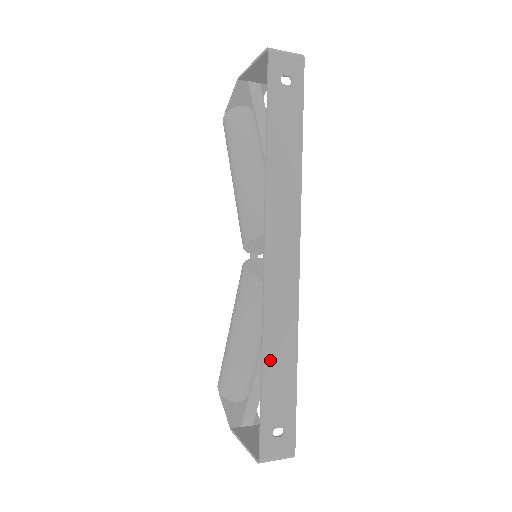
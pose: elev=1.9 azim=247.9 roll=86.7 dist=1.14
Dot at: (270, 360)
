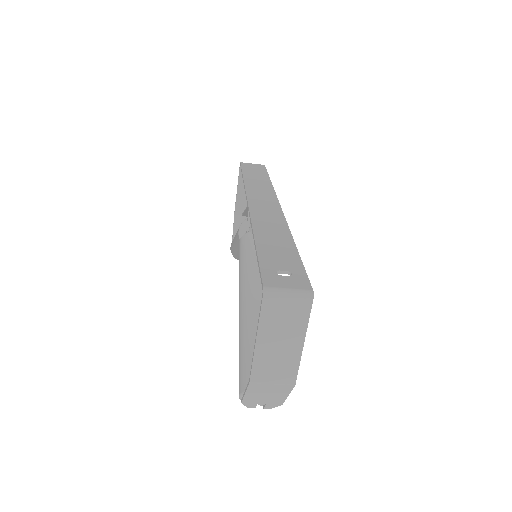
Dot at: (263, 237)
